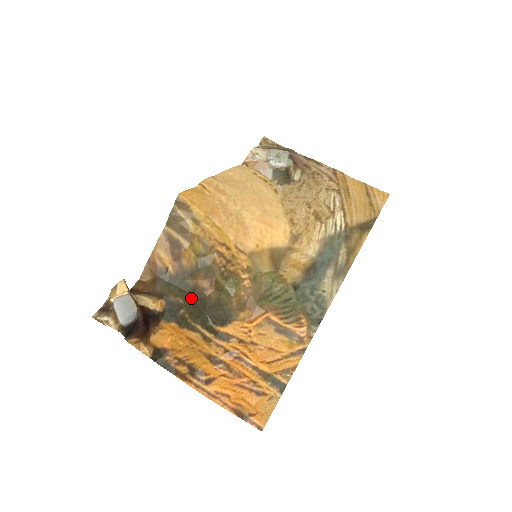
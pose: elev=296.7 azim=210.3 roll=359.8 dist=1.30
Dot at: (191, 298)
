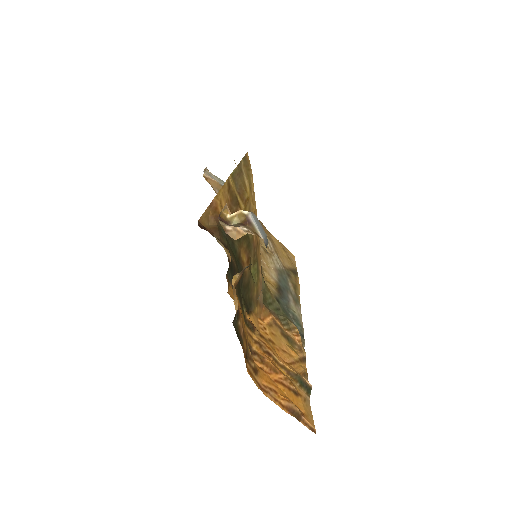
Dot at: (238, 266)
